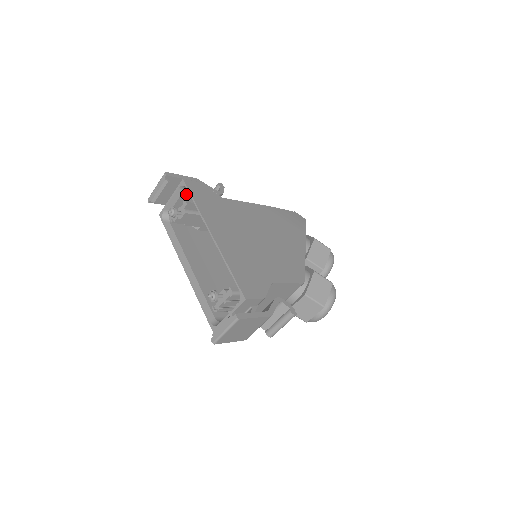
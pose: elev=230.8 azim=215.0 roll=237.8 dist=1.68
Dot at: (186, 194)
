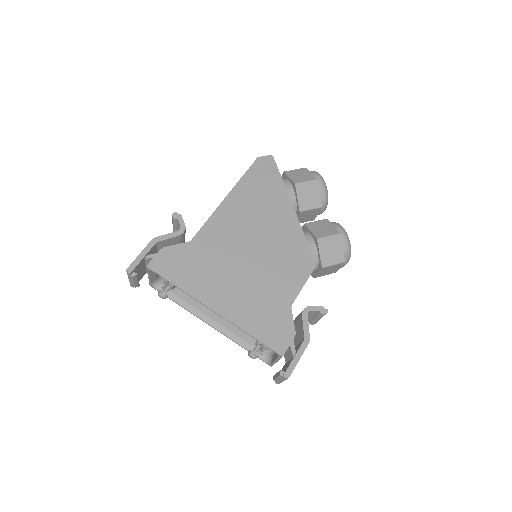
Dot at: occluded
